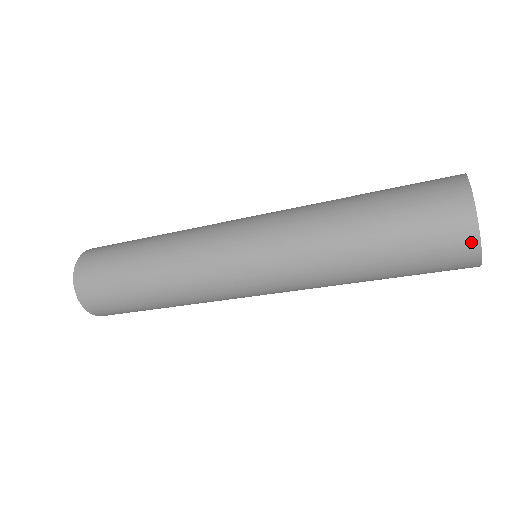
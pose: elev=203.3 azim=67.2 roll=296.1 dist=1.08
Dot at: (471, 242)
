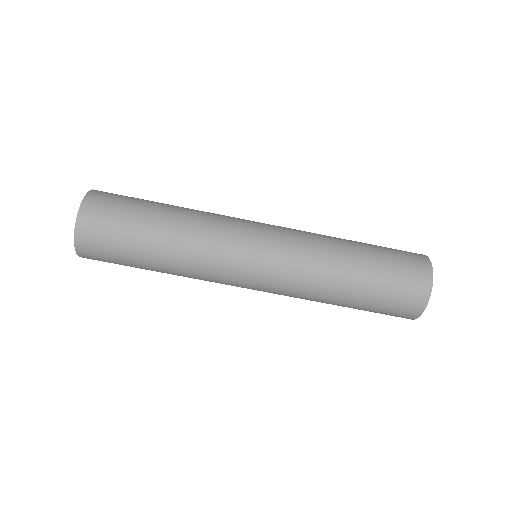
Dot at: (425, 293)
